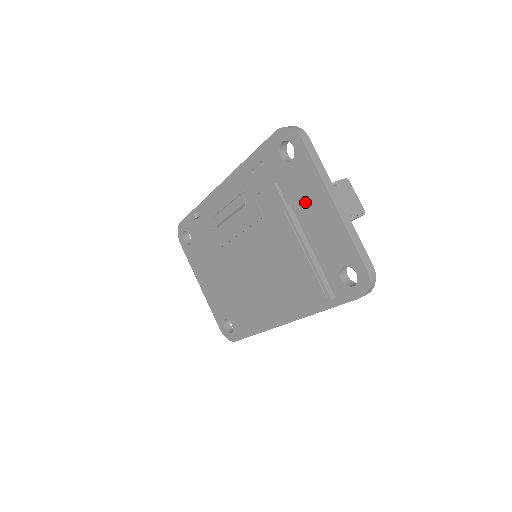
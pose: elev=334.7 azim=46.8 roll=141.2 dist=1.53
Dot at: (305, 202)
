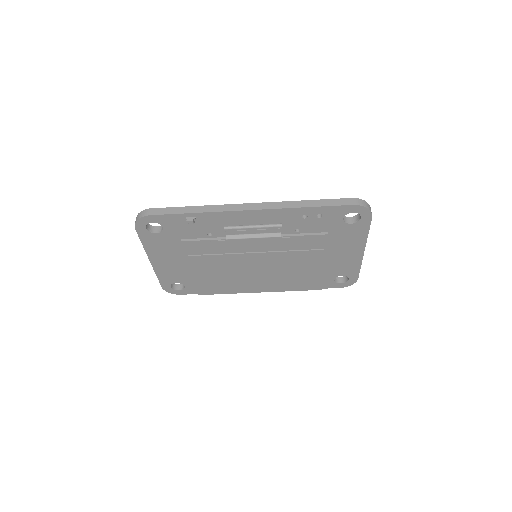
Dot at: (341, 245)
